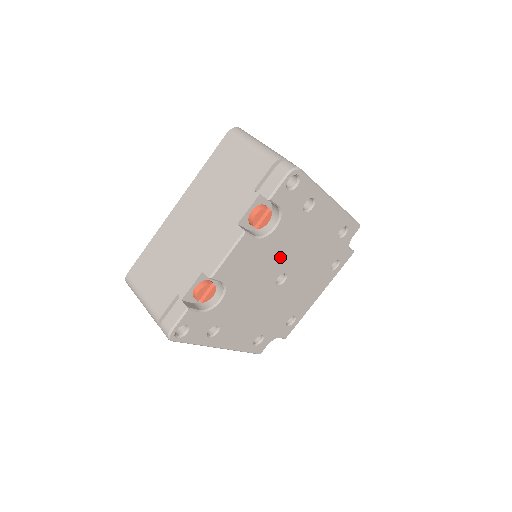
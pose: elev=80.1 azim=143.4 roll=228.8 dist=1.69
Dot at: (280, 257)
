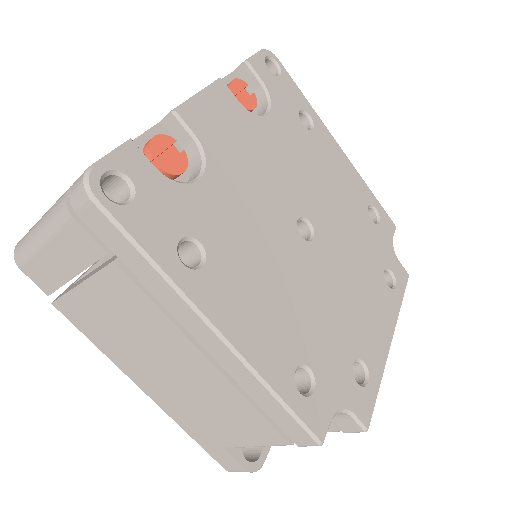
Dot at: (289, 177)
